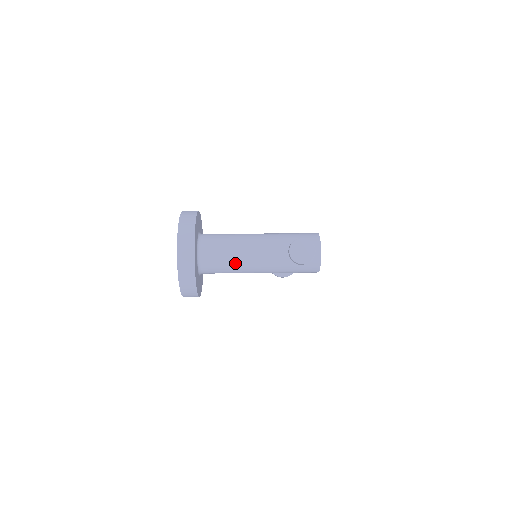
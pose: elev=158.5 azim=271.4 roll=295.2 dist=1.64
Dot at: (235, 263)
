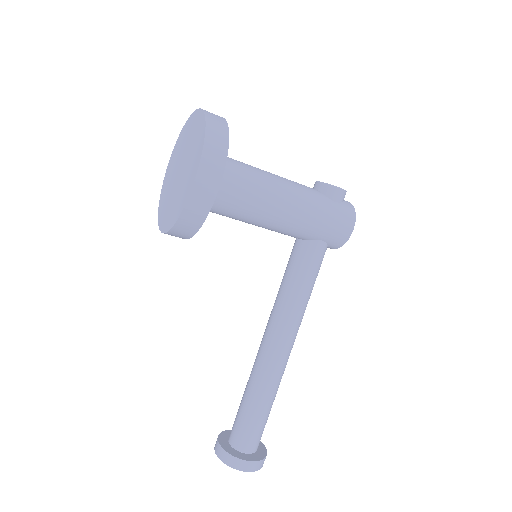
Dot at: (260, 173)
